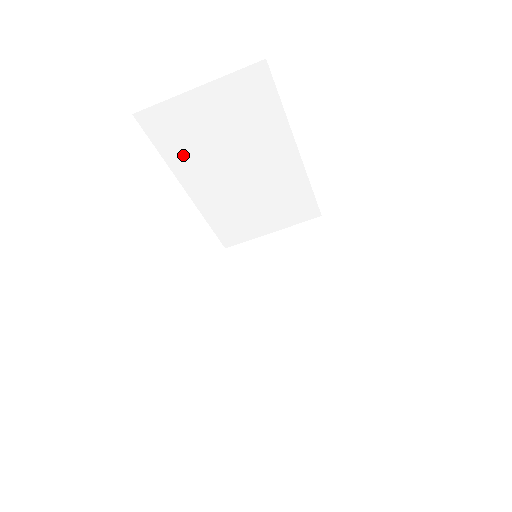
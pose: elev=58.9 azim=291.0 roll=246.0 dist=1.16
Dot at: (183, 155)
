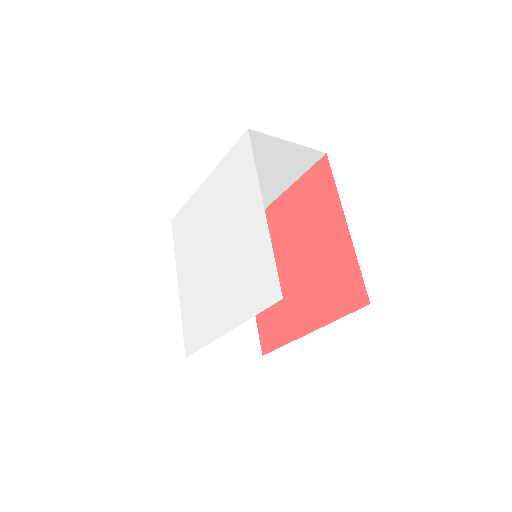
Dot at: occluded
